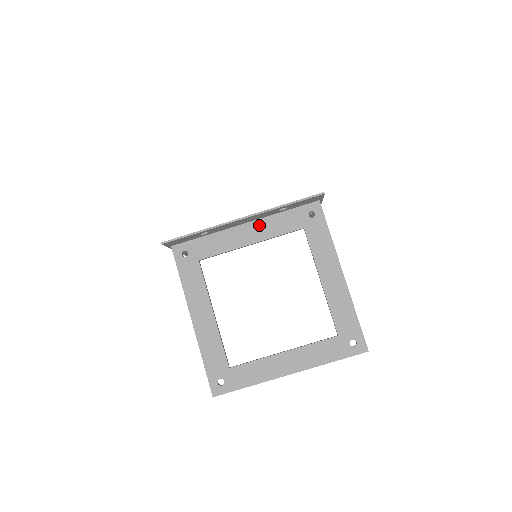
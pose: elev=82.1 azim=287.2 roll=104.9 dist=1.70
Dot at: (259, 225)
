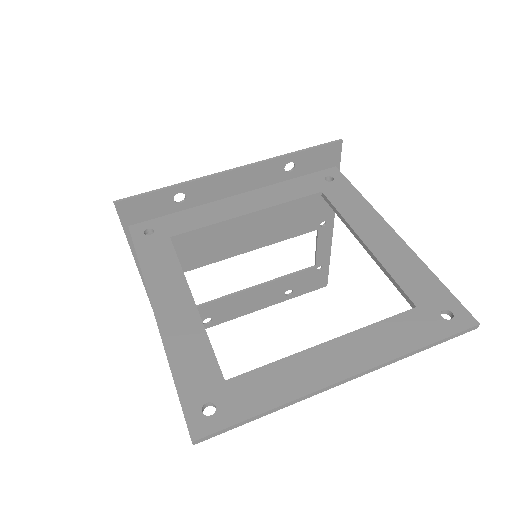
Dot at: (258, 194)
